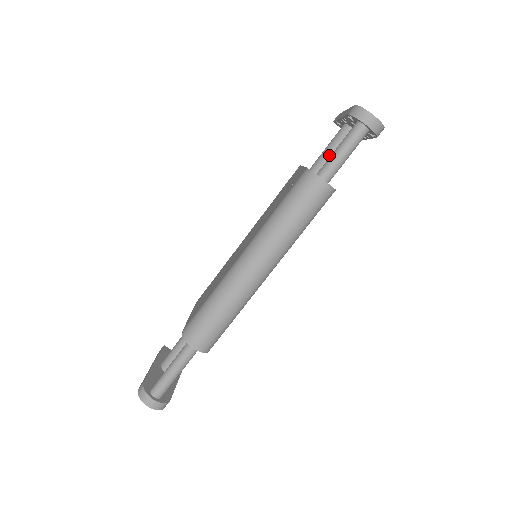
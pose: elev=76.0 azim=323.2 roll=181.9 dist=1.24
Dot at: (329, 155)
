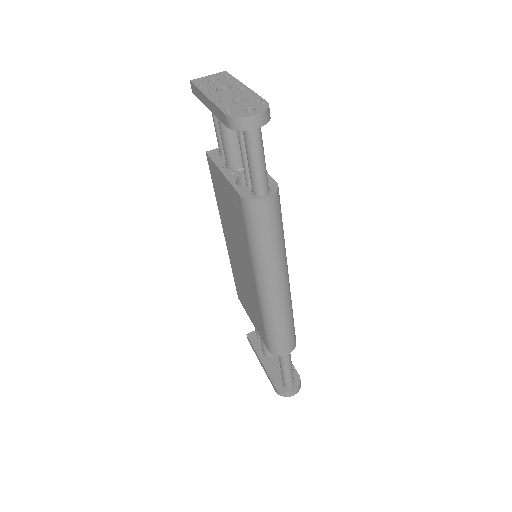
Dot at: (232, 145)
